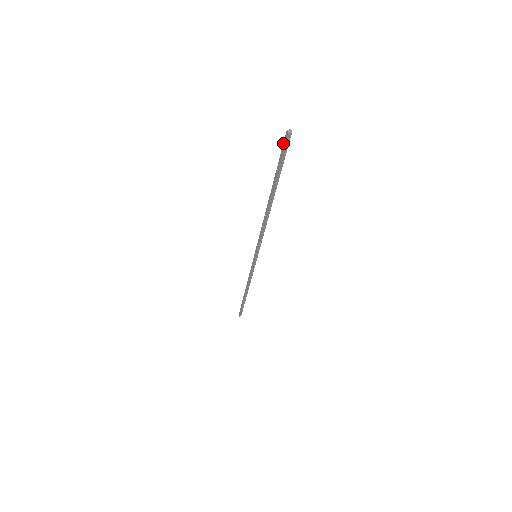
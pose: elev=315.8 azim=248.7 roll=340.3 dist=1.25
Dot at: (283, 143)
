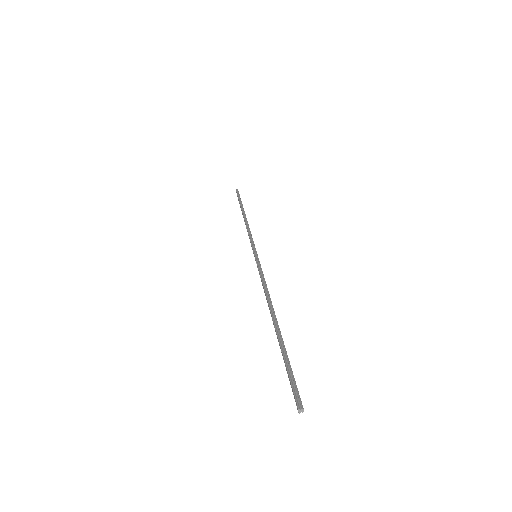
Dot at: (293, 392)
